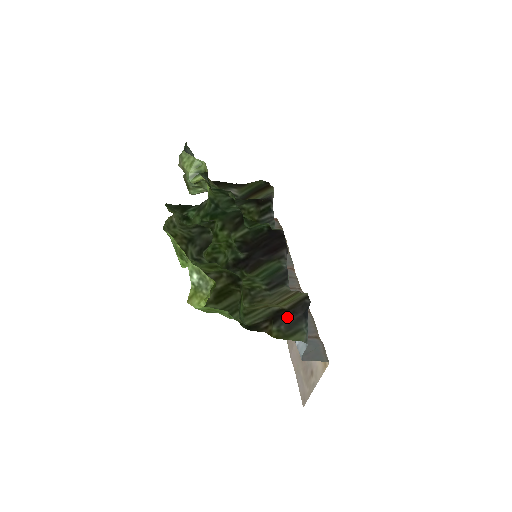
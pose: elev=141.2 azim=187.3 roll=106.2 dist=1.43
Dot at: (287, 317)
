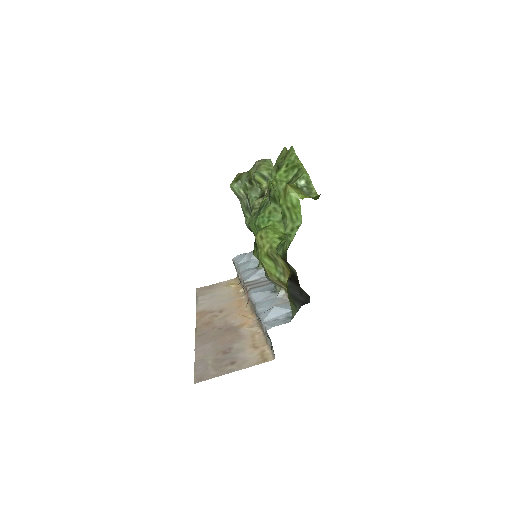
Dot at: (297, 288)
